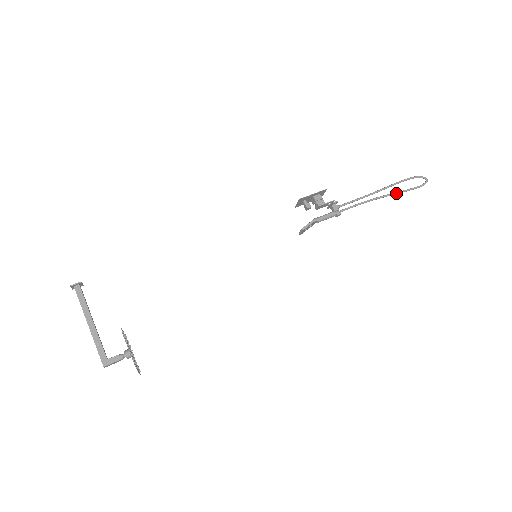
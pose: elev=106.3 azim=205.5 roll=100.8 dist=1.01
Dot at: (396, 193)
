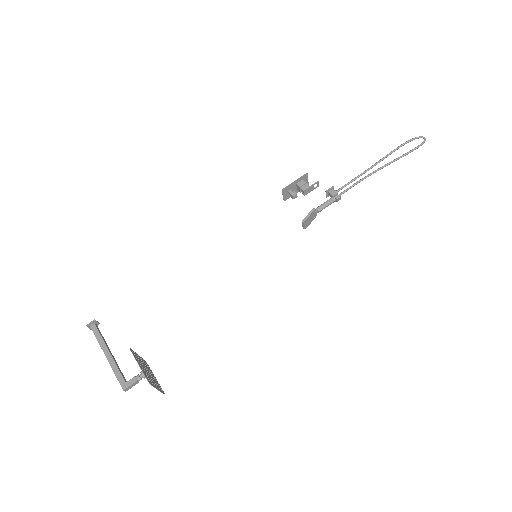
Dot at: (394, 160)
